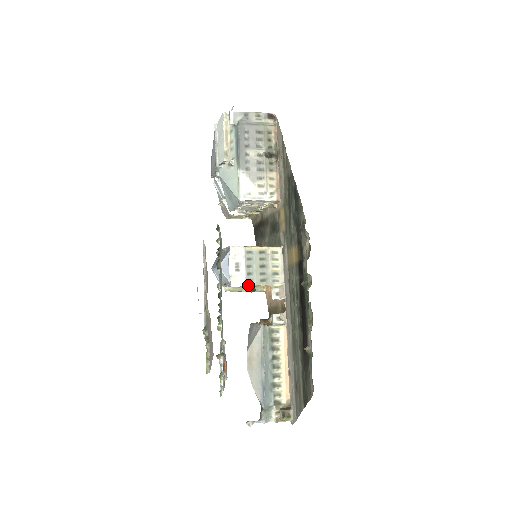
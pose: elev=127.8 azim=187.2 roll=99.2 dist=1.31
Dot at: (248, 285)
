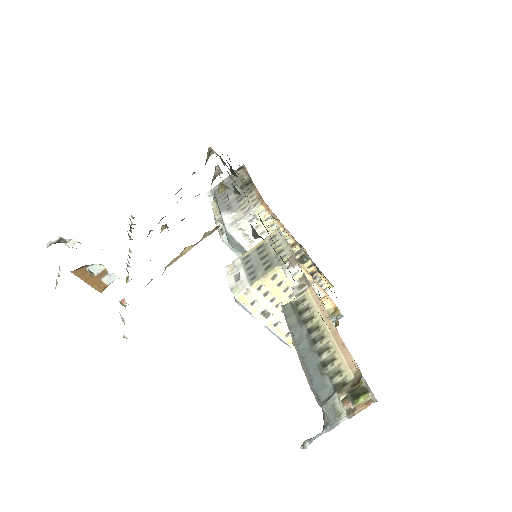
Dot at: (253, 283)
